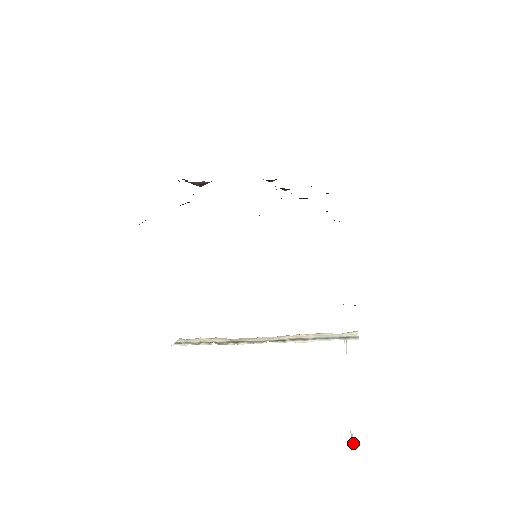
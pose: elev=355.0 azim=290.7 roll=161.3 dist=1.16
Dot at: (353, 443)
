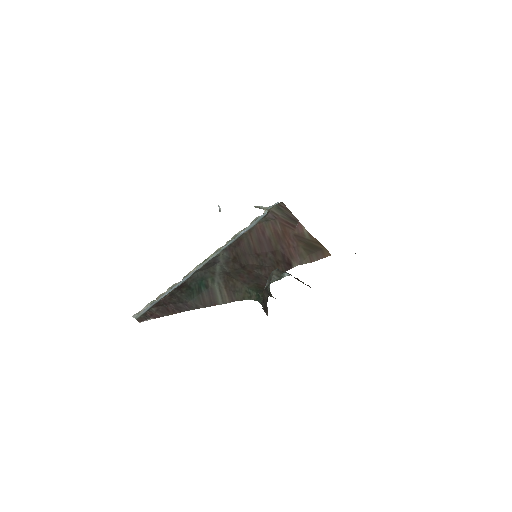
Dot at: (220, 210)
